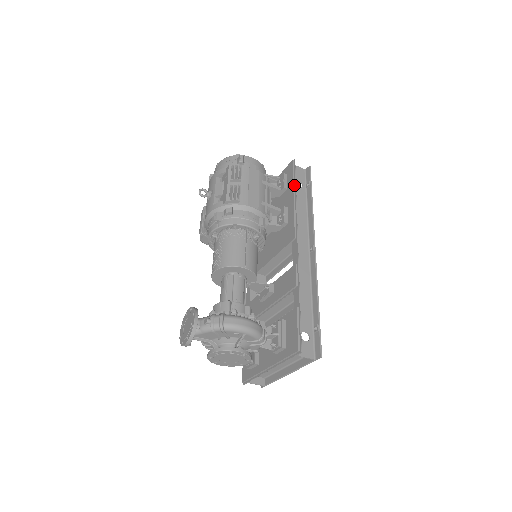
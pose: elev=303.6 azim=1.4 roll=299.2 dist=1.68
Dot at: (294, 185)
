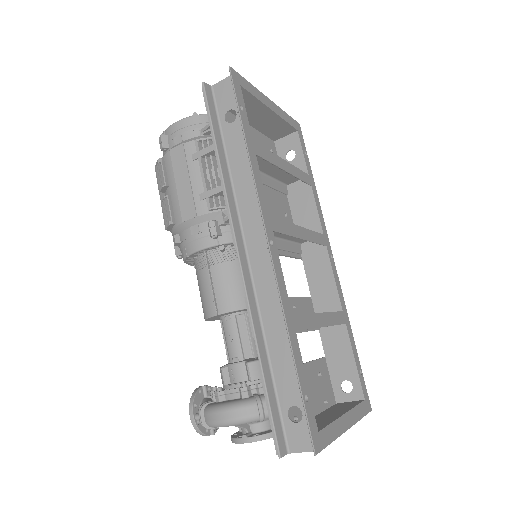
Dot at: (213, 139)
